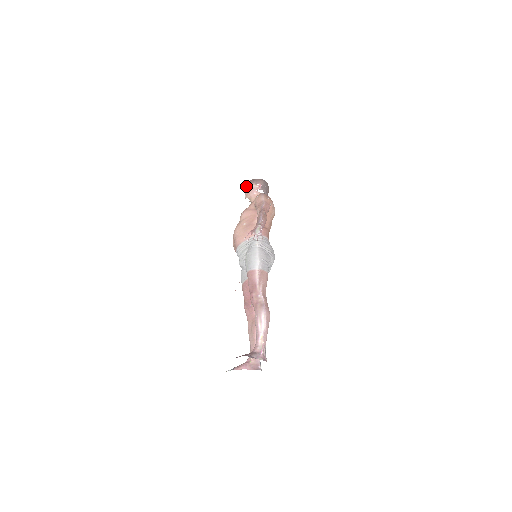
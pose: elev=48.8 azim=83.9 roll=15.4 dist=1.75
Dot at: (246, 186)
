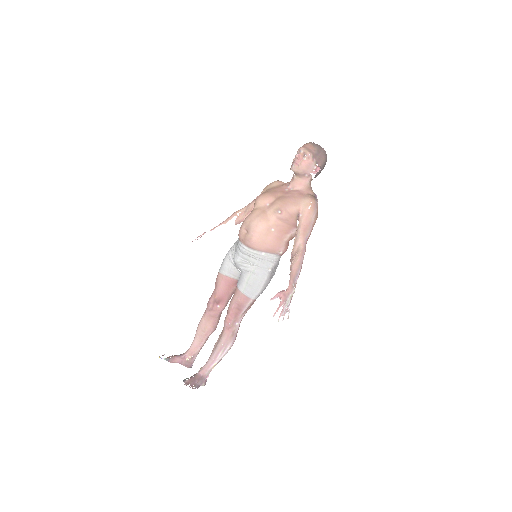
Dot at: (304, 152)
